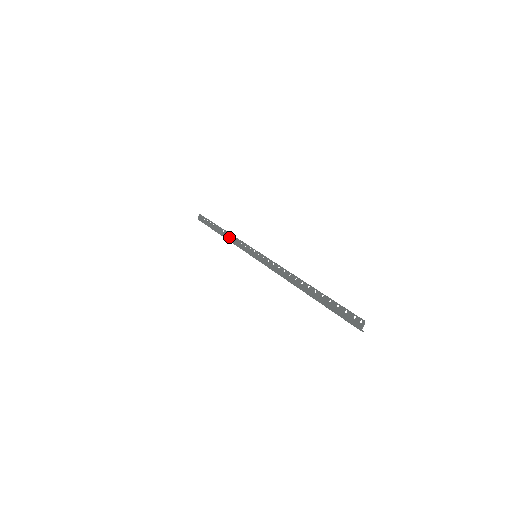
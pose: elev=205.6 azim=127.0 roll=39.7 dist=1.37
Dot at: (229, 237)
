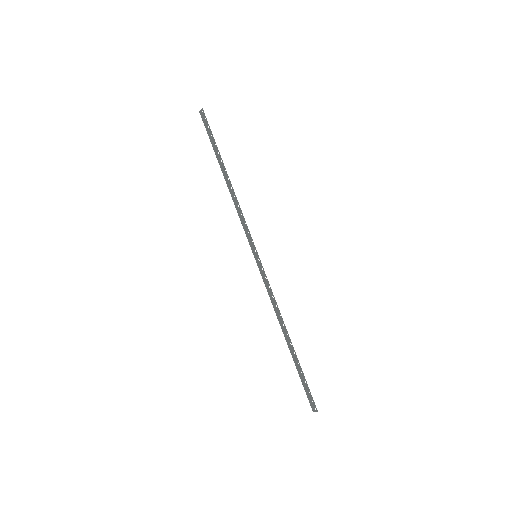
Dot at: (233, 197)
